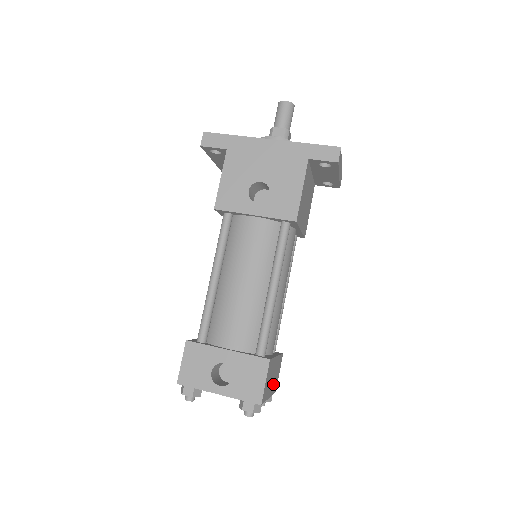
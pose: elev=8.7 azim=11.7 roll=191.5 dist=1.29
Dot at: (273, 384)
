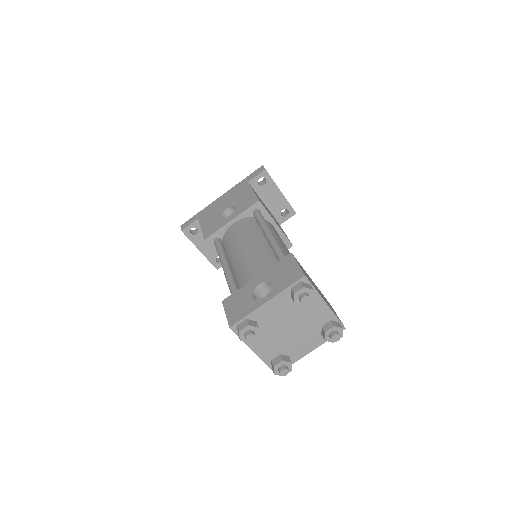
Dot at: occluded
